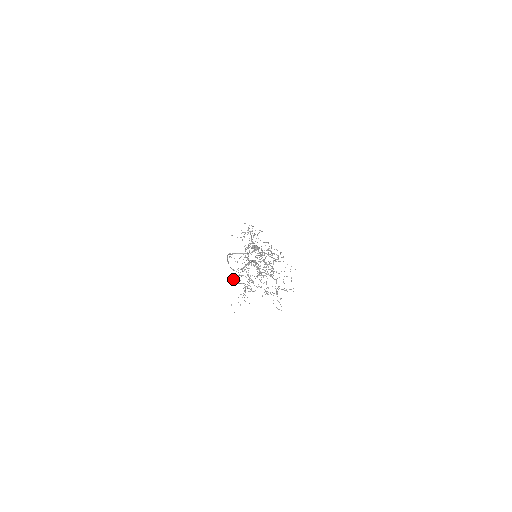
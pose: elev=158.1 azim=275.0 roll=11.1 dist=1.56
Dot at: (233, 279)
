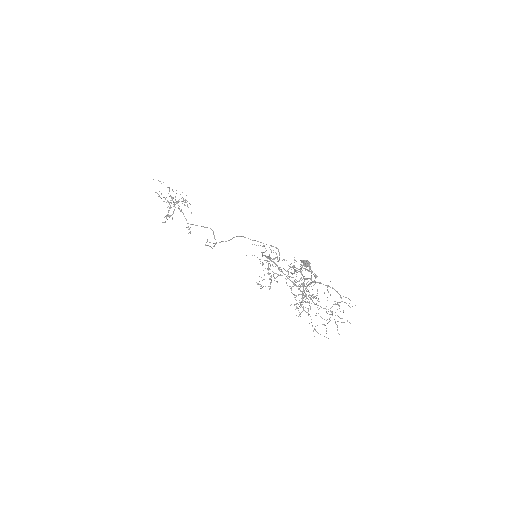
Dot at: (296, 295)
